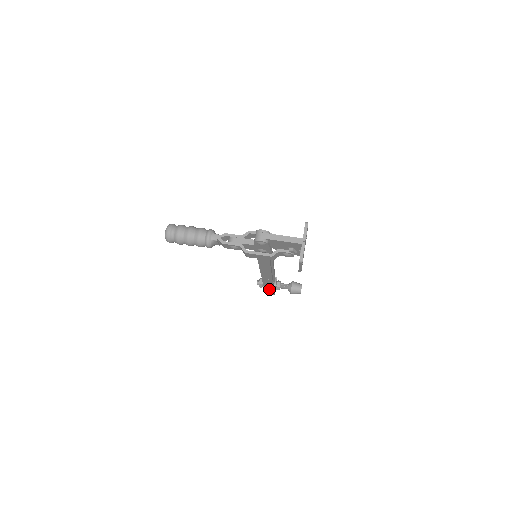
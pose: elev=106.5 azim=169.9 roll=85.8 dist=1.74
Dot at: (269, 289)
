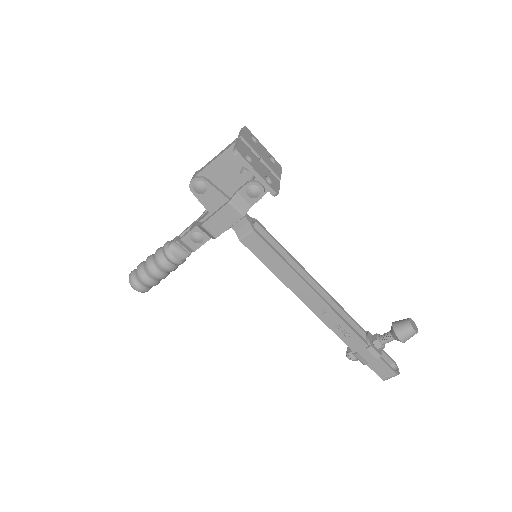
Dot at: (366, 354)
